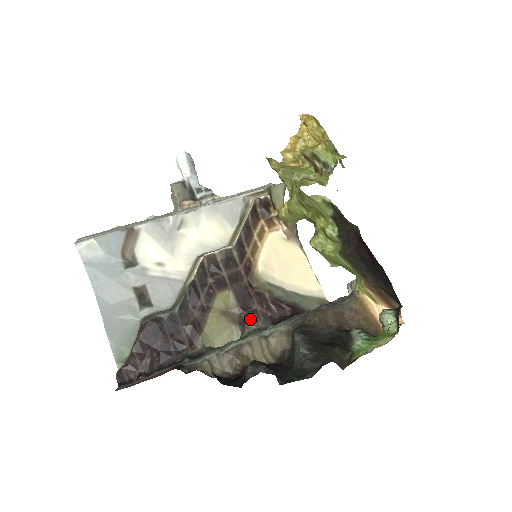
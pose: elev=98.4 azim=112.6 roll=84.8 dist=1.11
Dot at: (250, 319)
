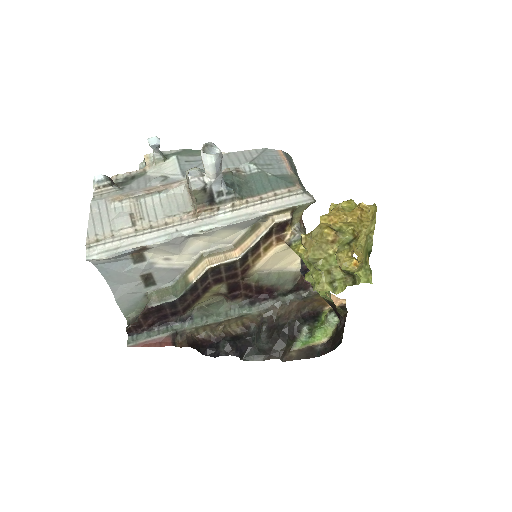
Dot at: (234, 298)
